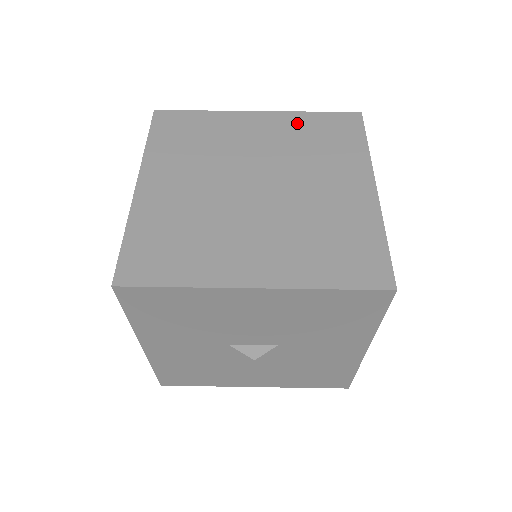
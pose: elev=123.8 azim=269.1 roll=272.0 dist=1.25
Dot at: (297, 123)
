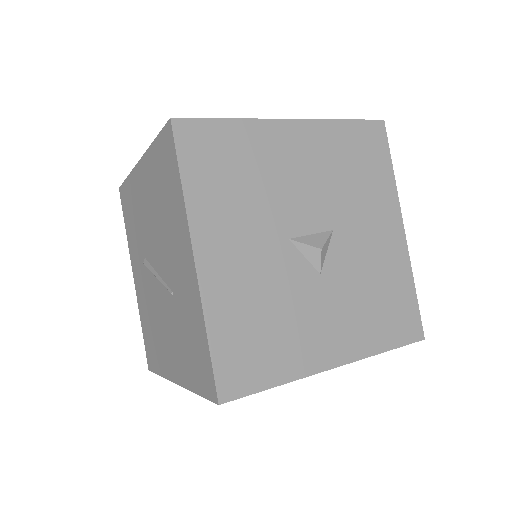
Dot at: occluded
